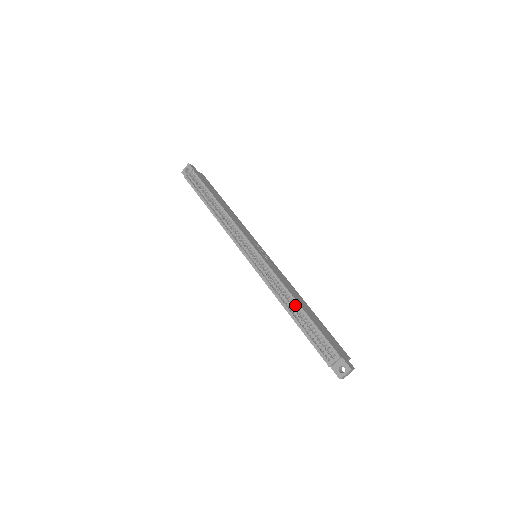
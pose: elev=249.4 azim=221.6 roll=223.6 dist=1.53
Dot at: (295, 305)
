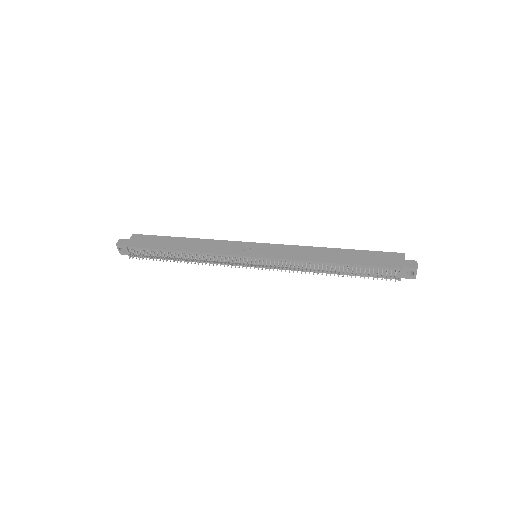
Dot at: (329, 266)
